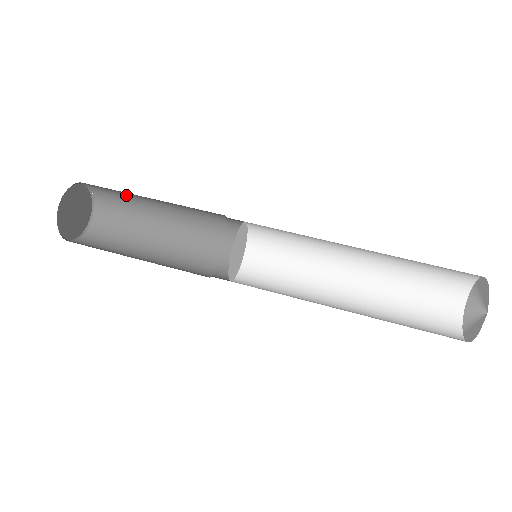
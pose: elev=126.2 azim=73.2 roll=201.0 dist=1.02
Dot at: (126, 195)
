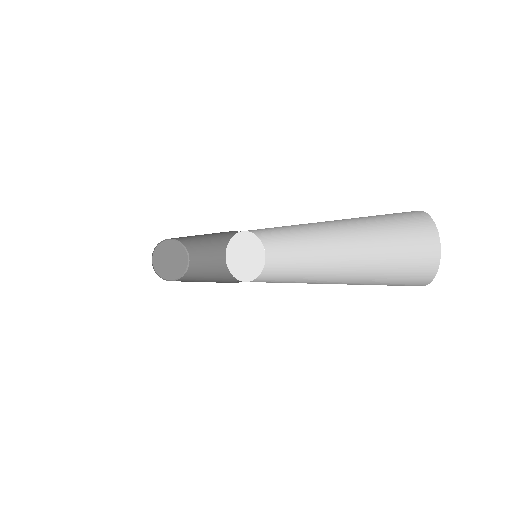
Dot at: (205, 253)
